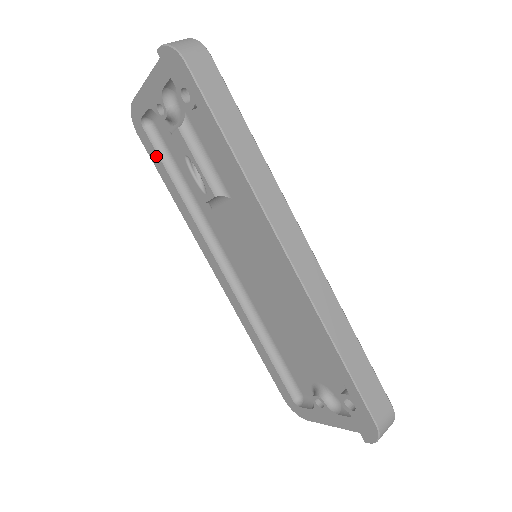
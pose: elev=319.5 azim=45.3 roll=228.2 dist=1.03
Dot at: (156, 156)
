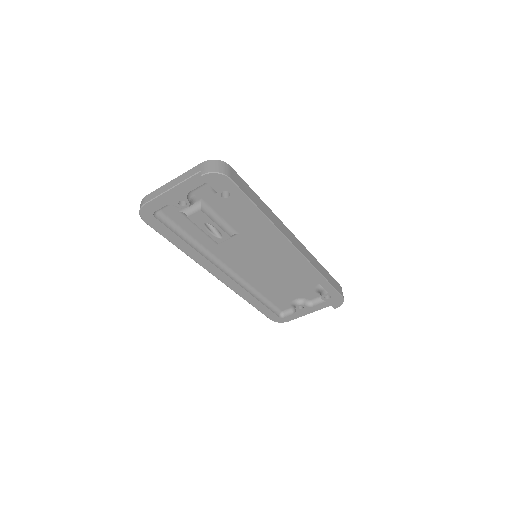
Dot at: (167, 230)
